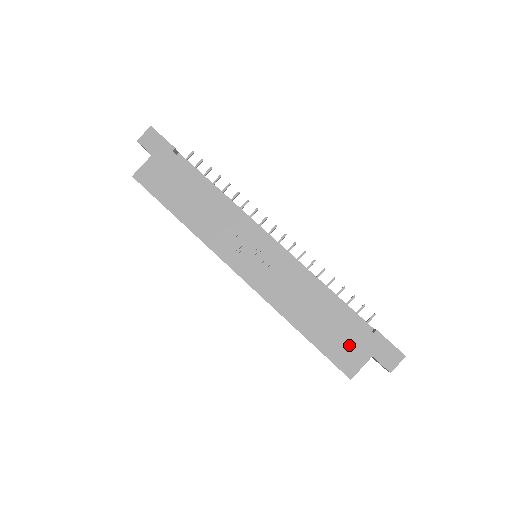
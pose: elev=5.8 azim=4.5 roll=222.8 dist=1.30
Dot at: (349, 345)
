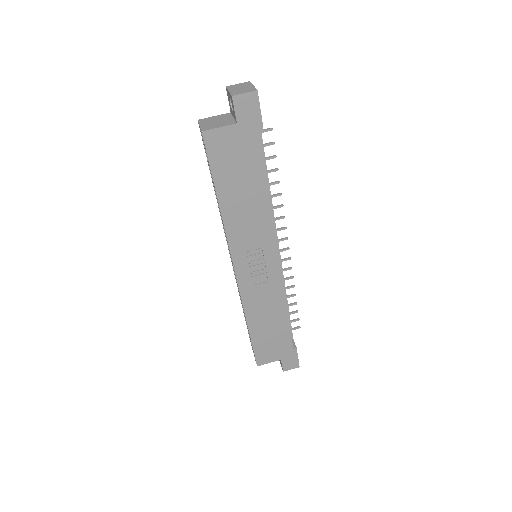
Dot at: (273, 349)
